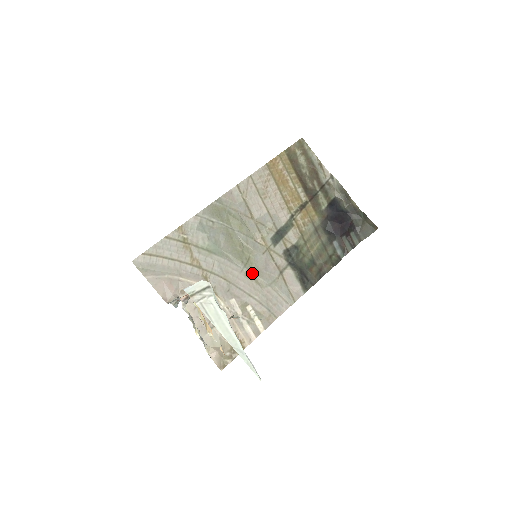
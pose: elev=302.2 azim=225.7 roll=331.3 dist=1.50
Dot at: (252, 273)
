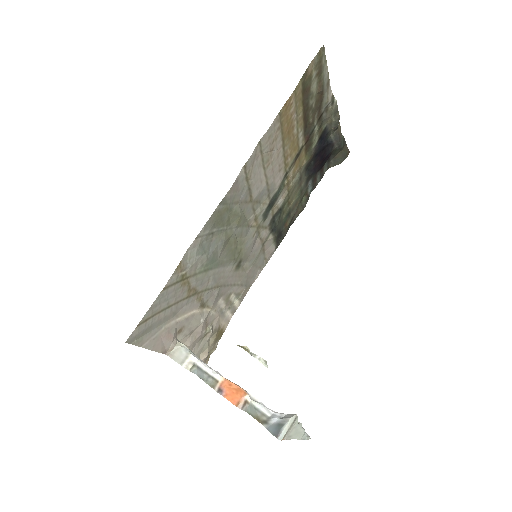
Dot at: (240, 264)
